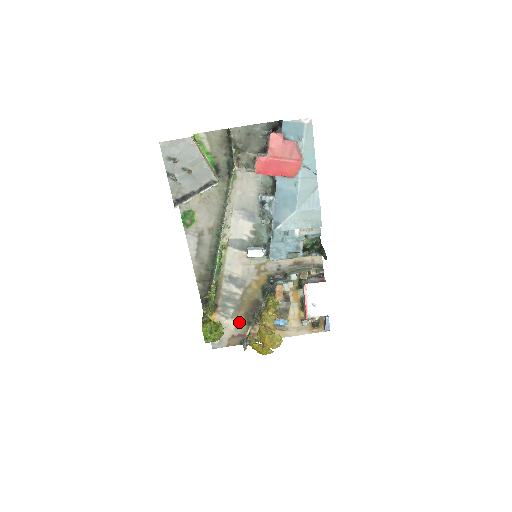
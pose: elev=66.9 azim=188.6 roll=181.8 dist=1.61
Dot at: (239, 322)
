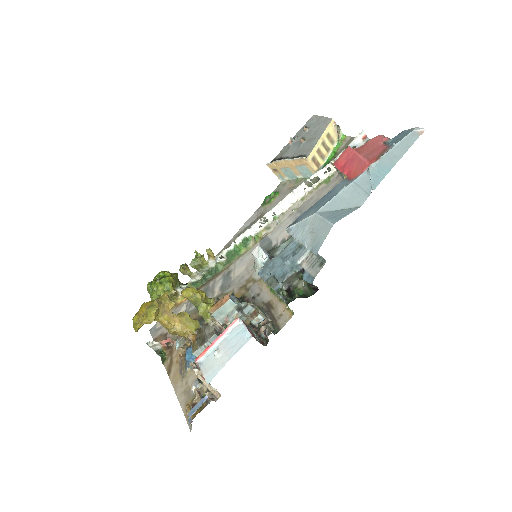
Dot at: occluded
